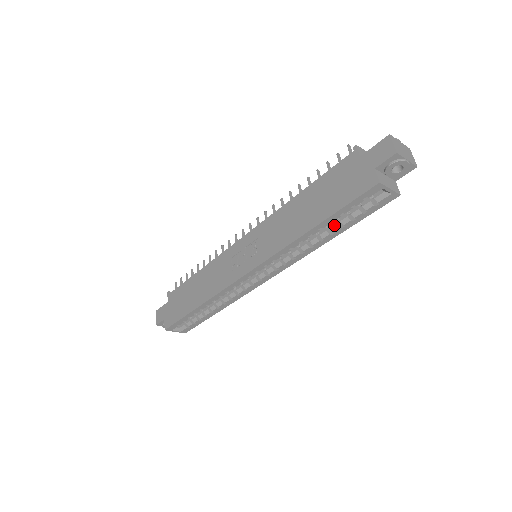
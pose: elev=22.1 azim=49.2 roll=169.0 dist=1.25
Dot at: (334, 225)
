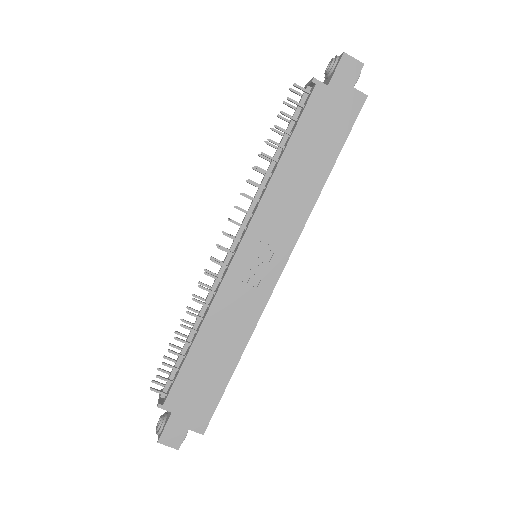
Dot at: occluded
